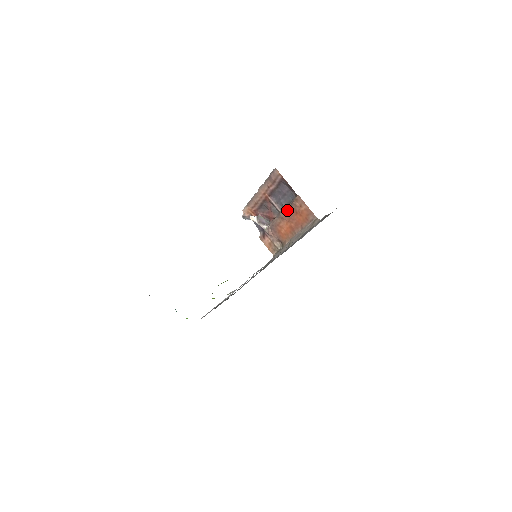
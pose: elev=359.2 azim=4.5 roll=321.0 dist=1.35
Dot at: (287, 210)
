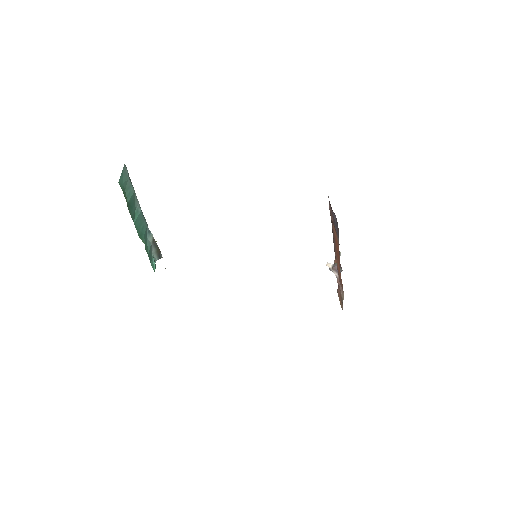
Dot at: (334, 241)
